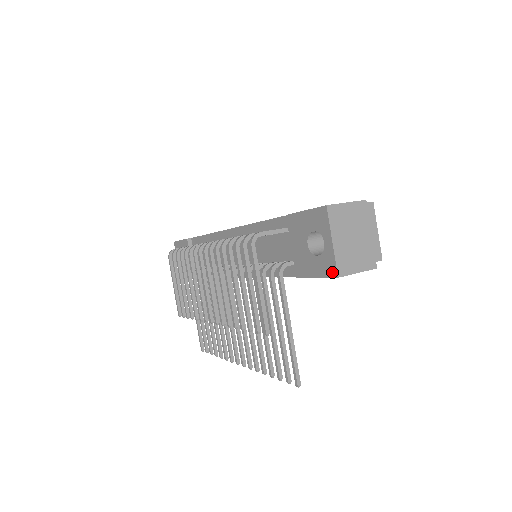
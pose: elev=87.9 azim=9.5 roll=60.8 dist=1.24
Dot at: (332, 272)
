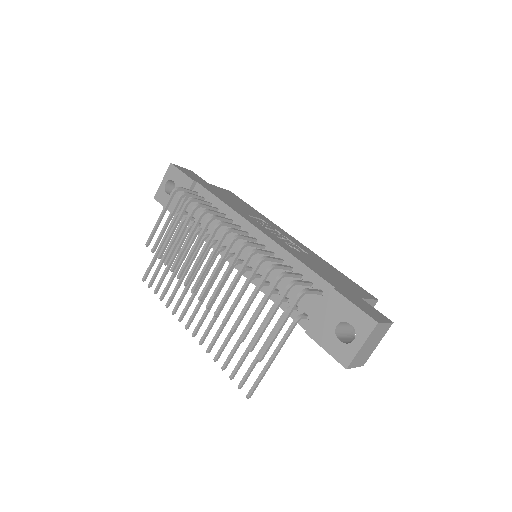
Dot at: (344, 362)
